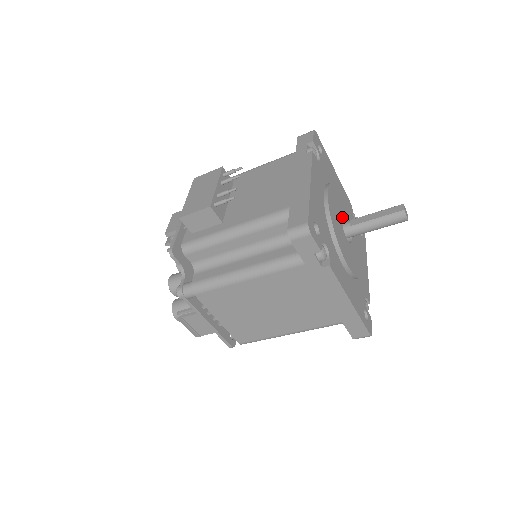
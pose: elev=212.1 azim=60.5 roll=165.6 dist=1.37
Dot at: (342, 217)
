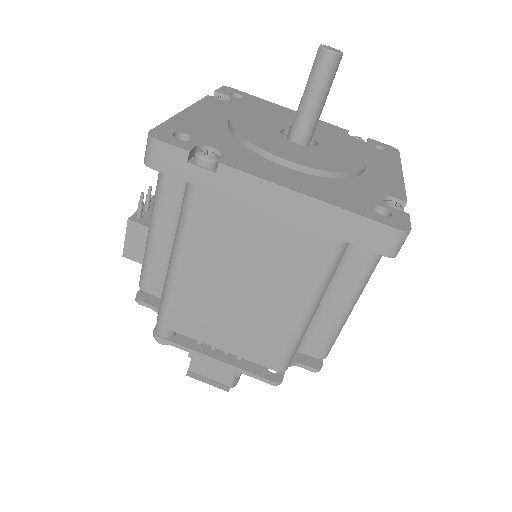
Dot at: occluded
